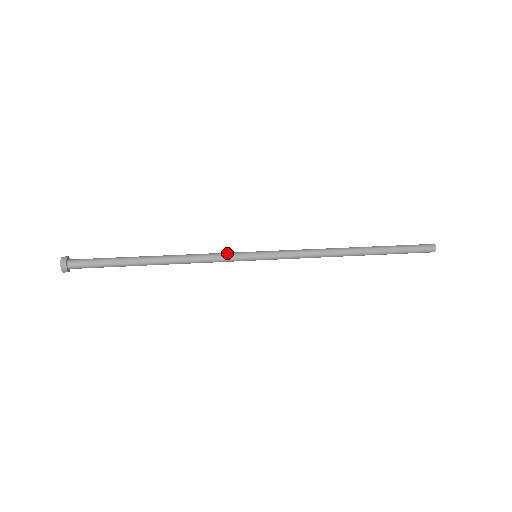
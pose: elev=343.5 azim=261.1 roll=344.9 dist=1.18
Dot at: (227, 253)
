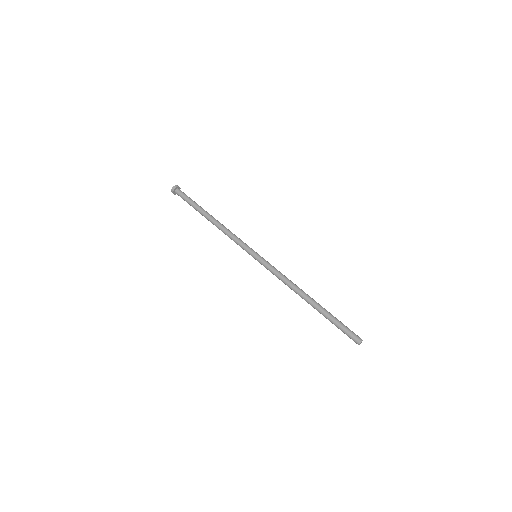
Dot at: (243, 242)
